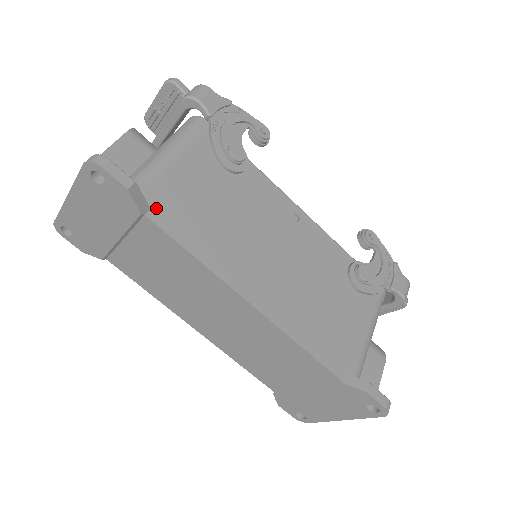
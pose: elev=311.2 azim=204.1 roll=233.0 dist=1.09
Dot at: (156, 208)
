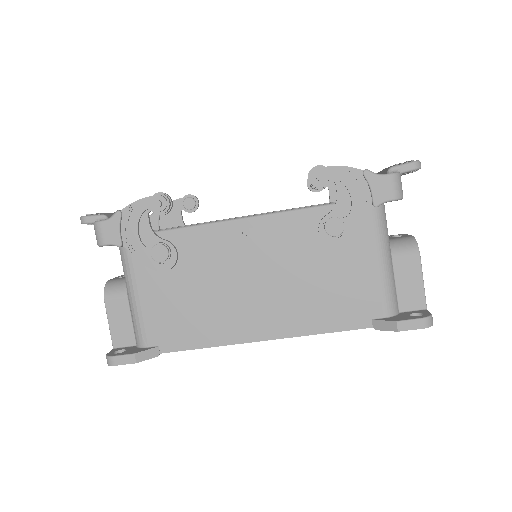
Dot at: (161, 342)
